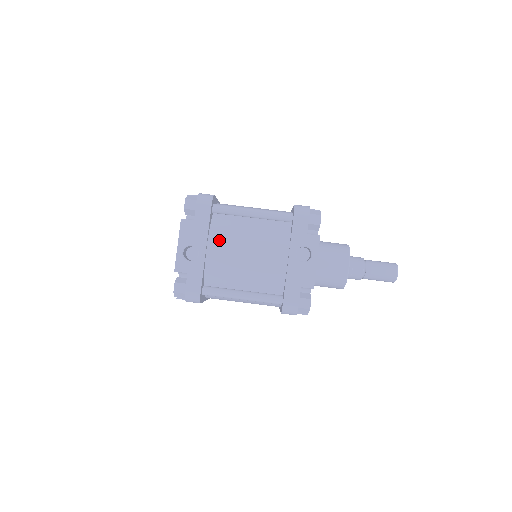
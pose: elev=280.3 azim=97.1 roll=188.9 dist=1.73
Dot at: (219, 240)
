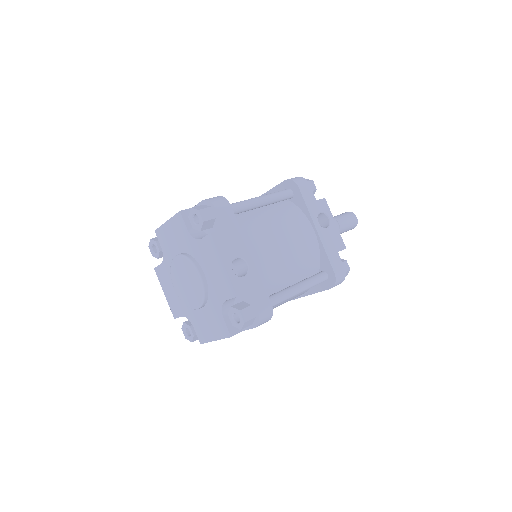
Dot at: (254, 241)
